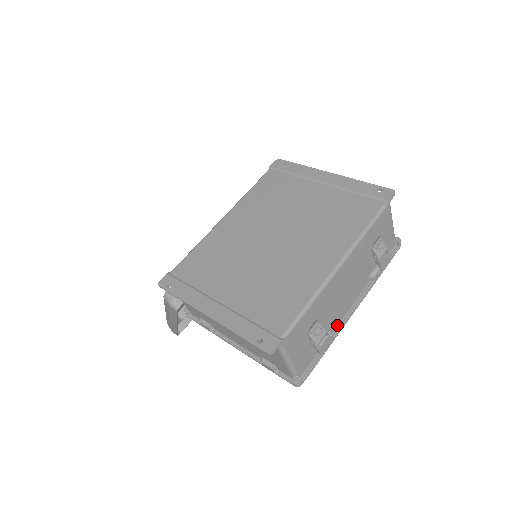
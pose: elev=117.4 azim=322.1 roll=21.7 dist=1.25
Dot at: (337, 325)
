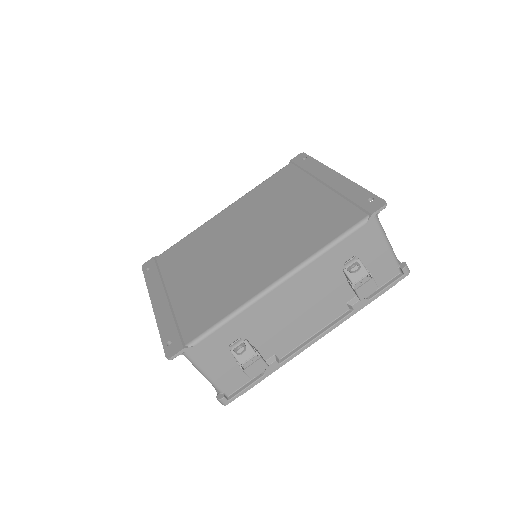
Dot at: (290, 350)
